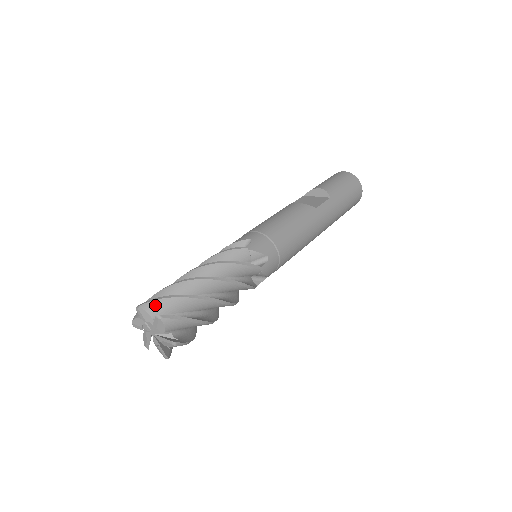
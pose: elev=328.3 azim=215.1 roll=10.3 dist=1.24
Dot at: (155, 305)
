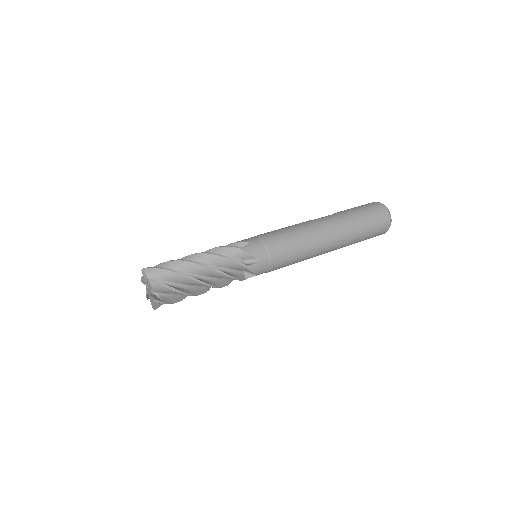
Dot at: occluded
